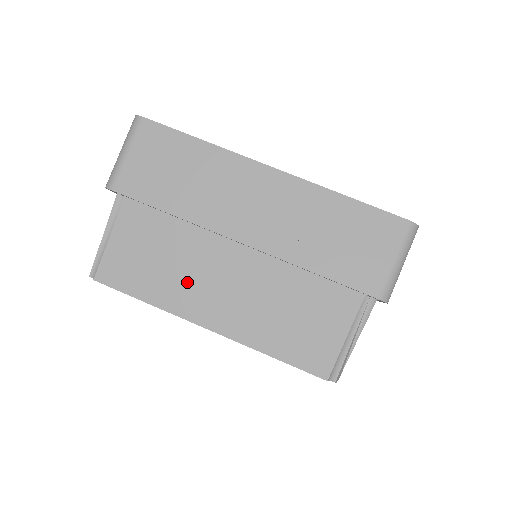
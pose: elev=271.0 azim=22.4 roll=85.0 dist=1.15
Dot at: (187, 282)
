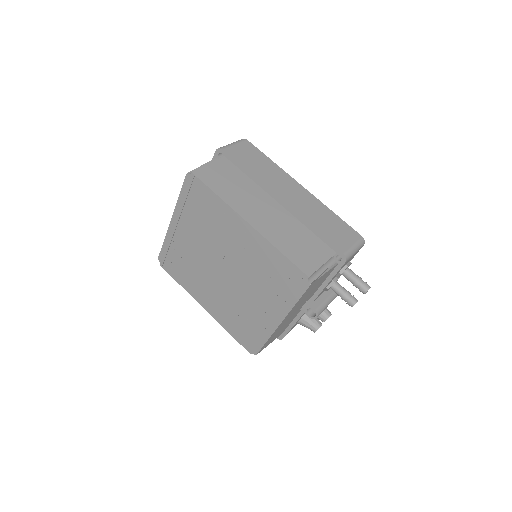
Dot at: occluded
